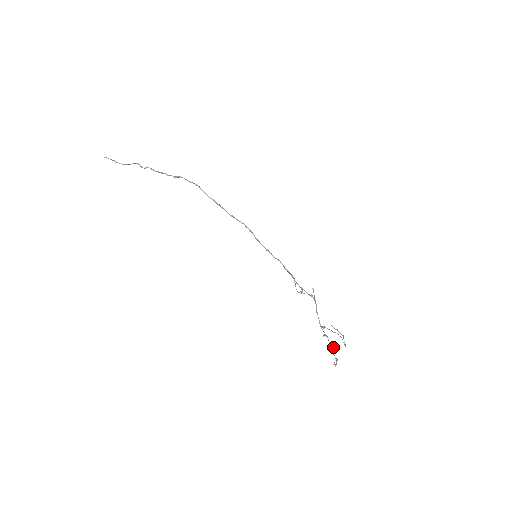
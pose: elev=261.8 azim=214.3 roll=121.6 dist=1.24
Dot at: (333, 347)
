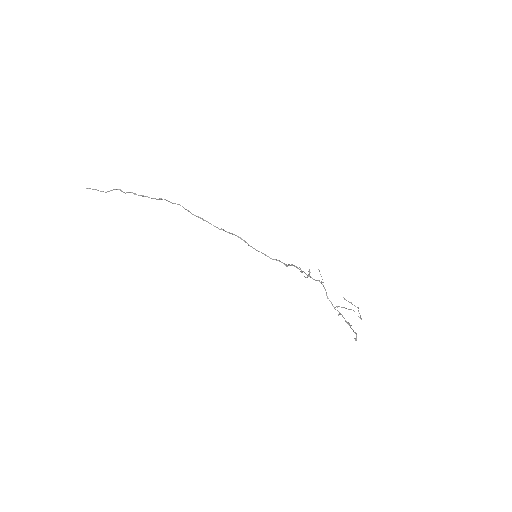
Dot at: occluded
